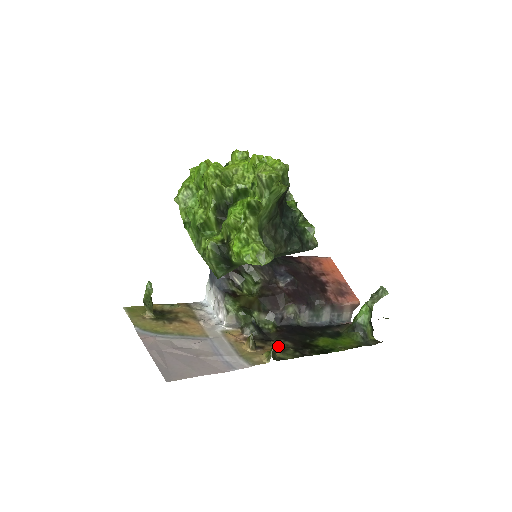
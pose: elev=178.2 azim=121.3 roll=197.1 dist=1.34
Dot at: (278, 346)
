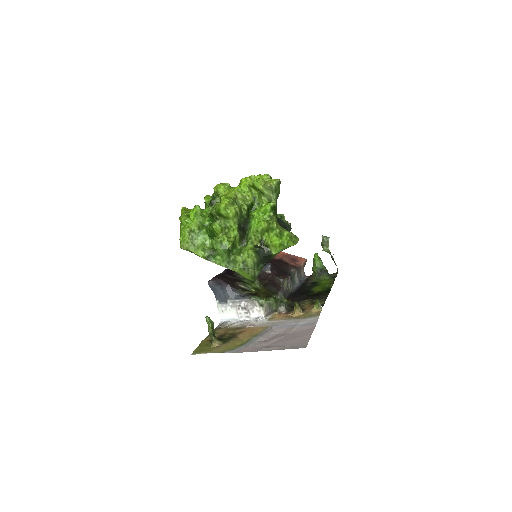
Dot at: (307, 304)
